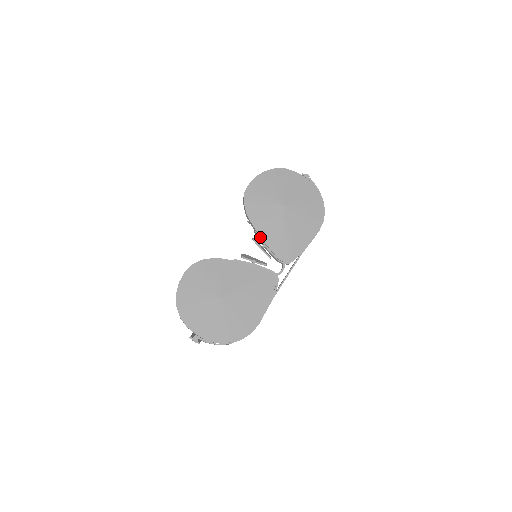
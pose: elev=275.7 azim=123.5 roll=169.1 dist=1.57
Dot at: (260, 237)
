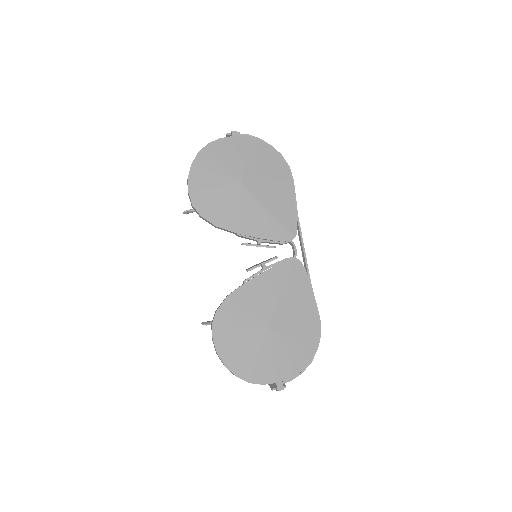
Dot at: (248, 236)
